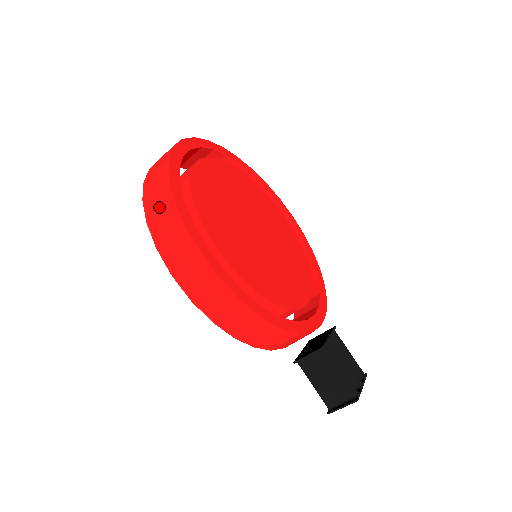
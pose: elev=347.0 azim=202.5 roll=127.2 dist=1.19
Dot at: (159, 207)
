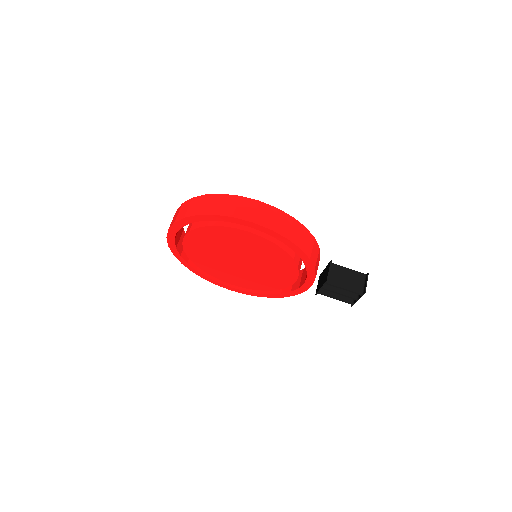
Dot at: (216, 204)
